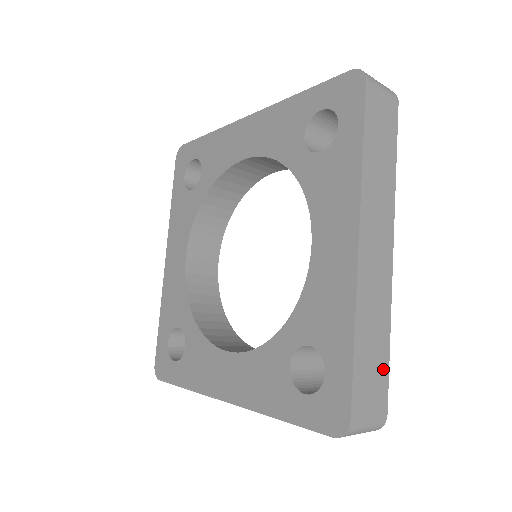
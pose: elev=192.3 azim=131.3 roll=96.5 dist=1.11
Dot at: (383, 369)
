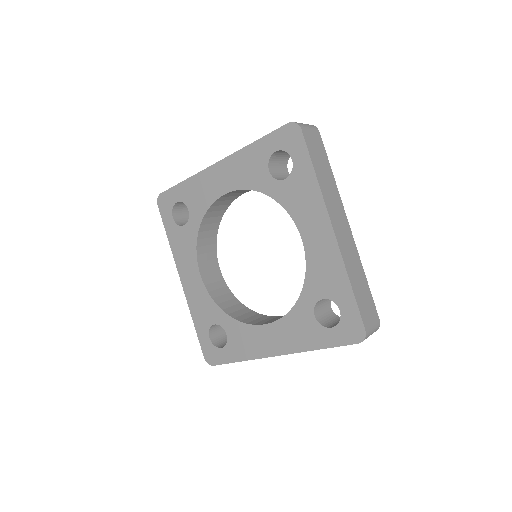
Dot at: (369, 295)
